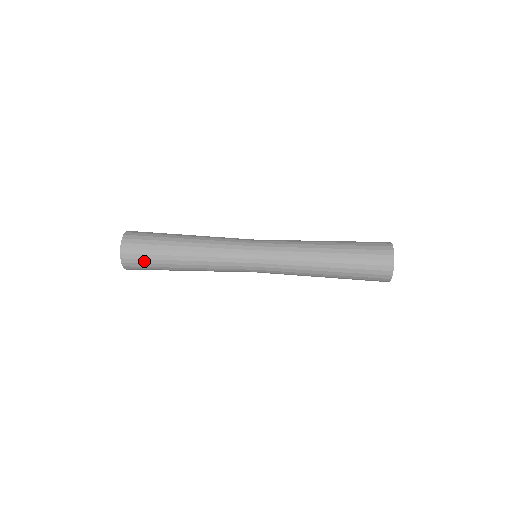
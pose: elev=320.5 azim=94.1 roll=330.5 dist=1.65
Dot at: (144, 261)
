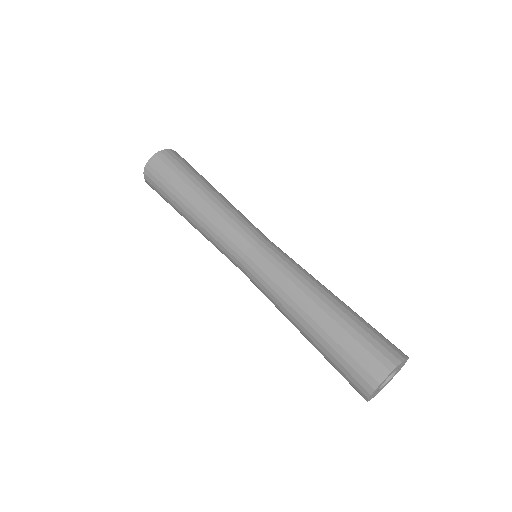
Dot at: occluded
